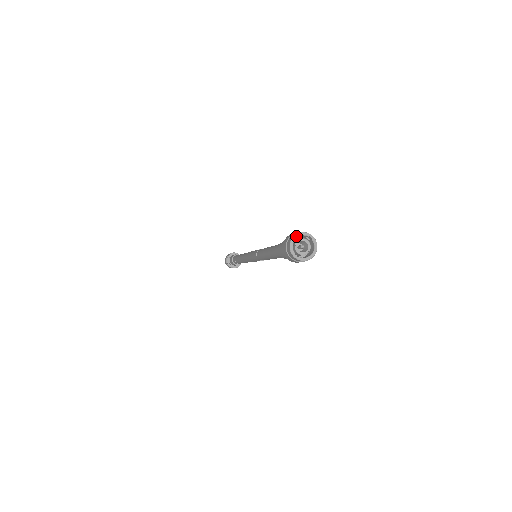
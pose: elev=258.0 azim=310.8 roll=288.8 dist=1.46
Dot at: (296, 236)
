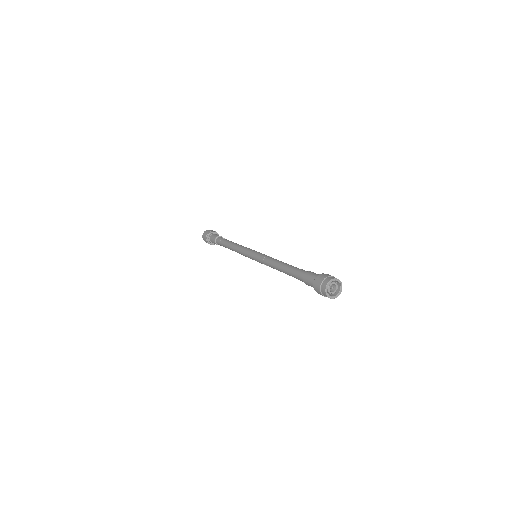
Dot at: (333, 280)
